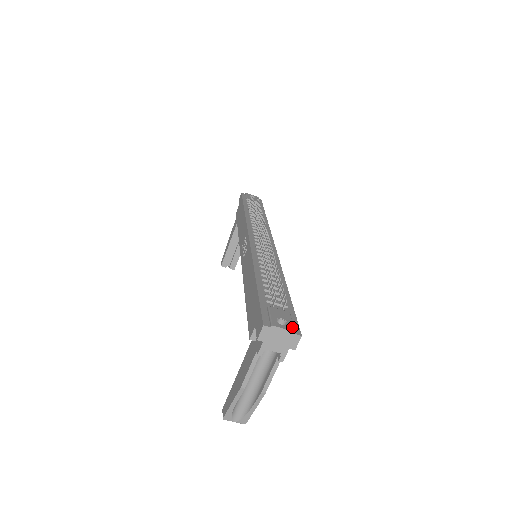
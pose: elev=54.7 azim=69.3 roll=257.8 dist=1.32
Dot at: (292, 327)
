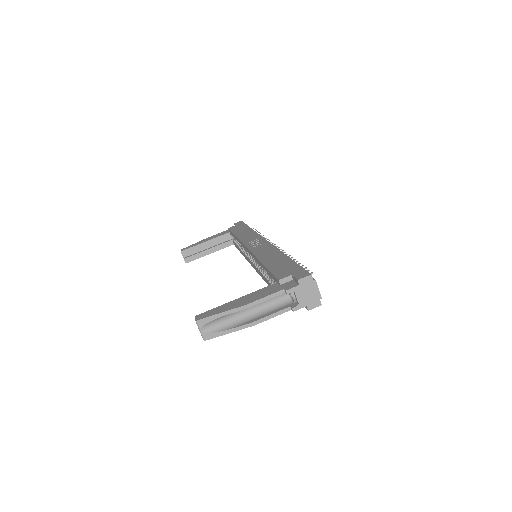
Dot at: (319, 295)
